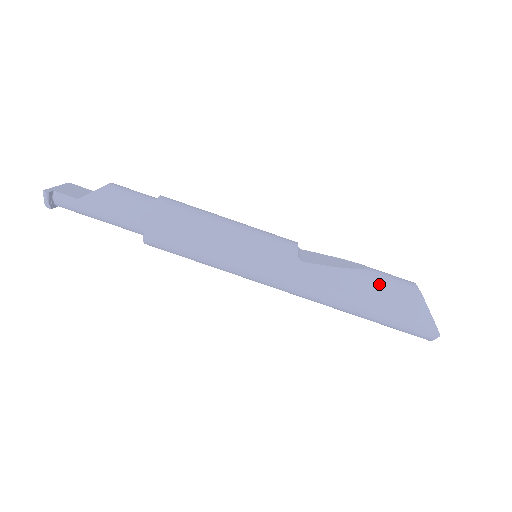
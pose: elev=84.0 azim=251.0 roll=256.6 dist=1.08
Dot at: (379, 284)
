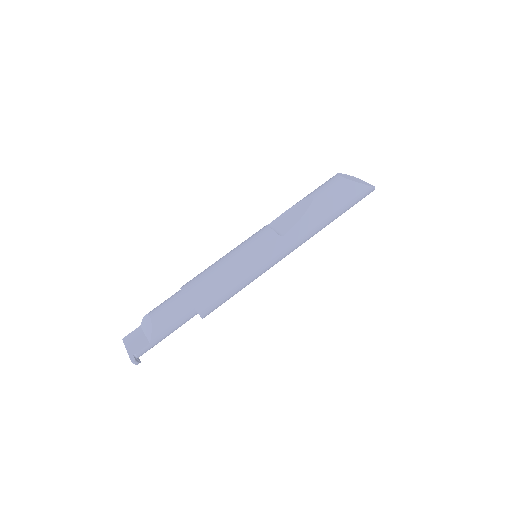
Dot at: (327, 200)
